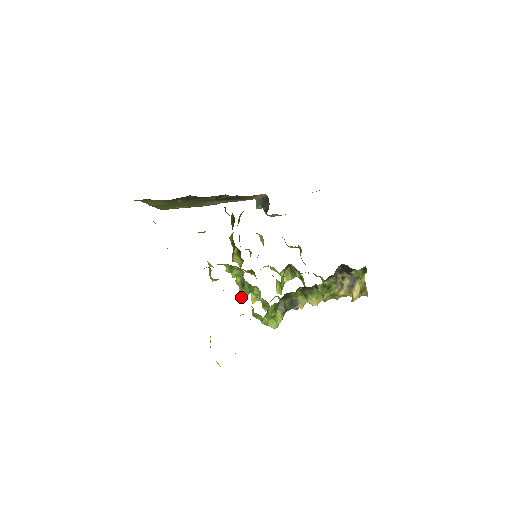
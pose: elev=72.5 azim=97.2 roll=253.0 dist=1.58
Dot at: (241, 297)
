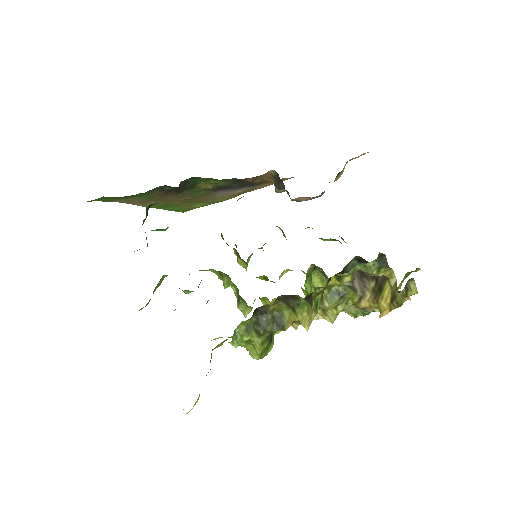
Dot at: occluded
